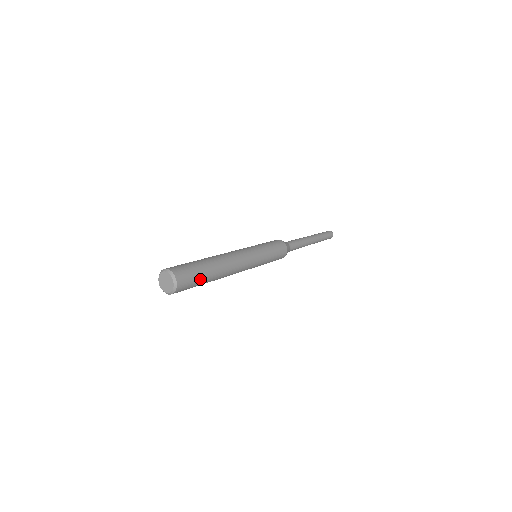
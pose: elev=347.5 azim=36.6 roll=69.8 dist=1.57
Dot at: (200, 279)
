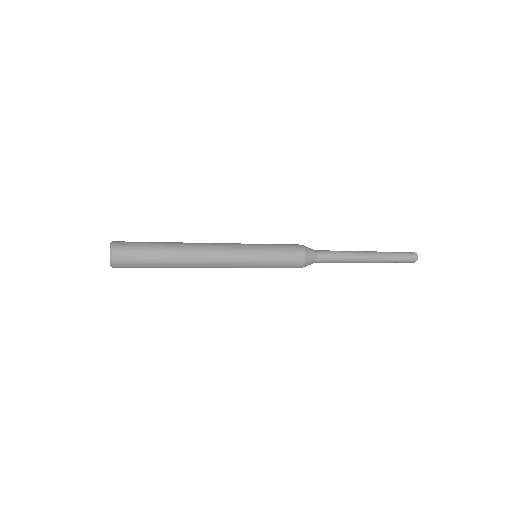
Dot at: (148, 252)
